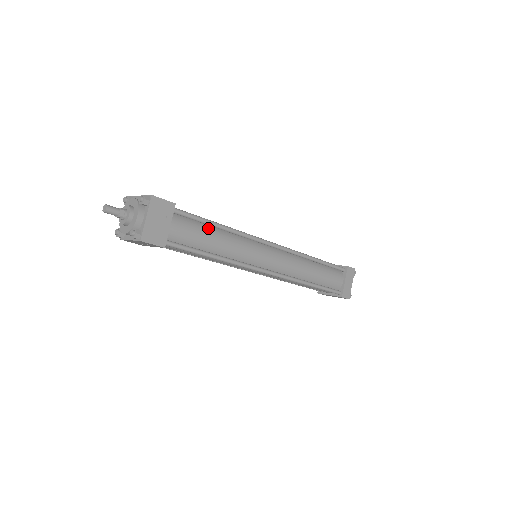
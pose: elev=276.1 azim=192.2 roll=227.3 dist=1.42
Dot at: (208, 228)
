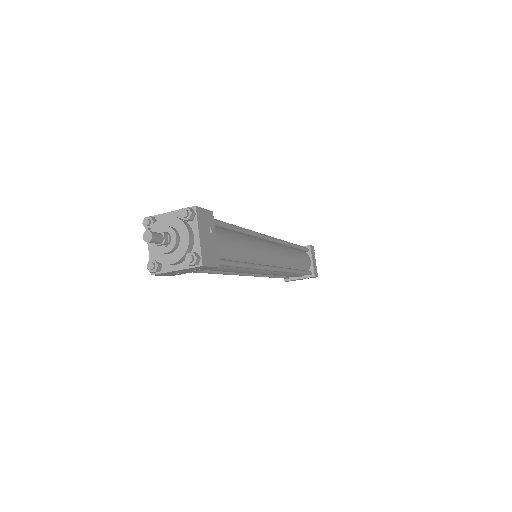
Dot at: (234, 234)
